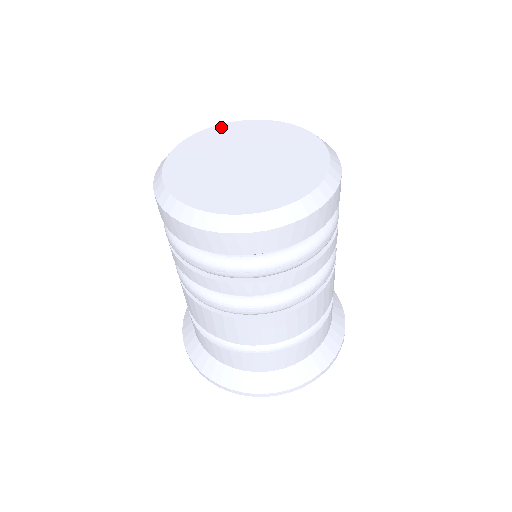
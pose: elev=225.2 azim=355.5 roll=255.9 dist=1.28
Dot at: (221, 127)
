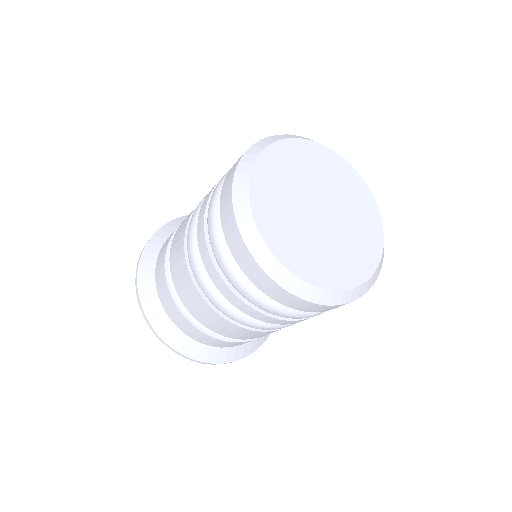
Dot at: (318, 147)
